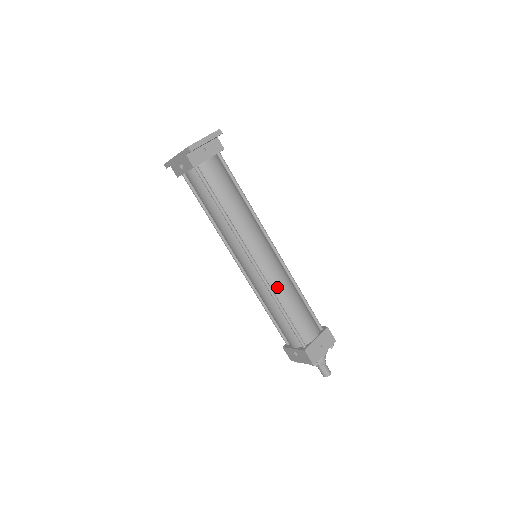
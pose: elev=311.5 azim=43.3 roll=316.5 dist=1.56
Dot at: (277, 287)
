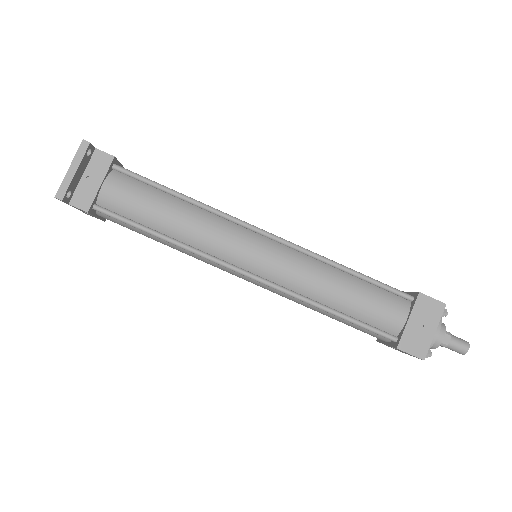
Dot at: (302, 286)
